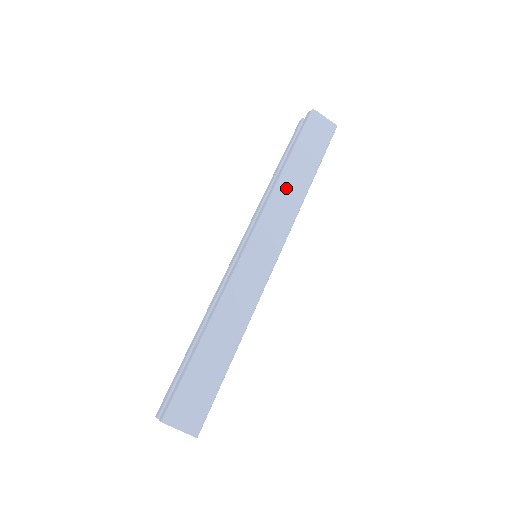
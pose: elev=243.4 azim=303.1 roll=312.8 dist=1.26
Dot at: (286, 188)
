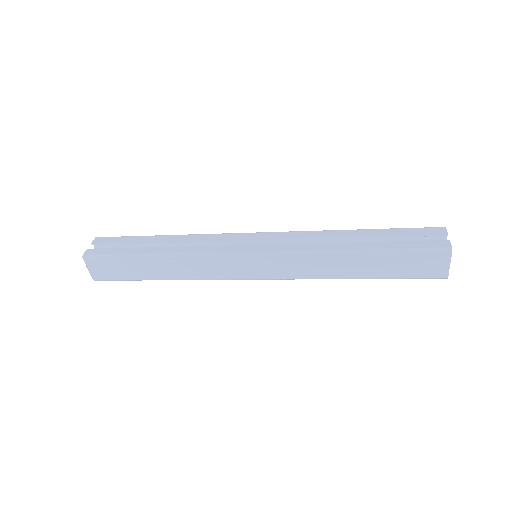
Dot at: (332, 261)
